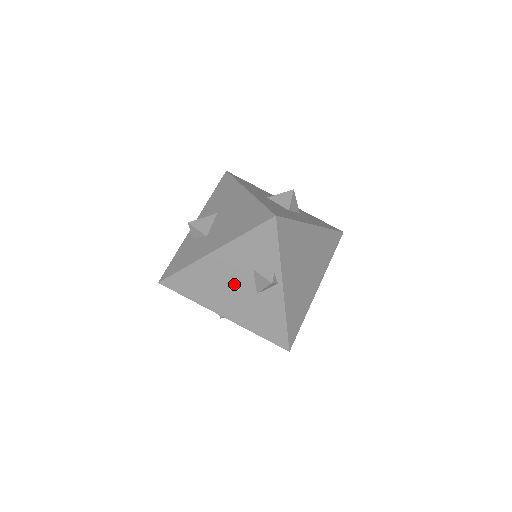
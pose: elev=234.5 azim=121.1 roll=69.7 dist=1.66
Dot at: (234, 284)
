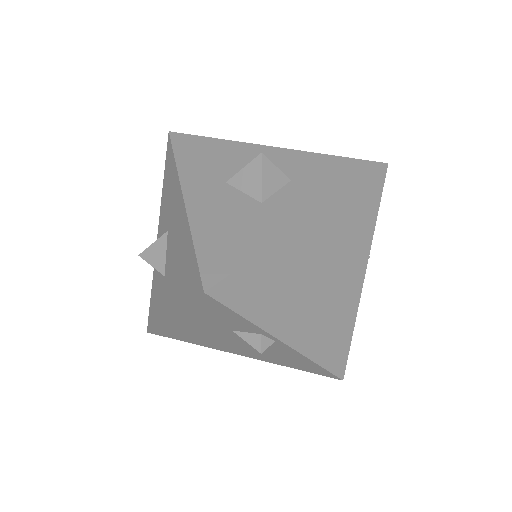
Dot at: (223, 338)
